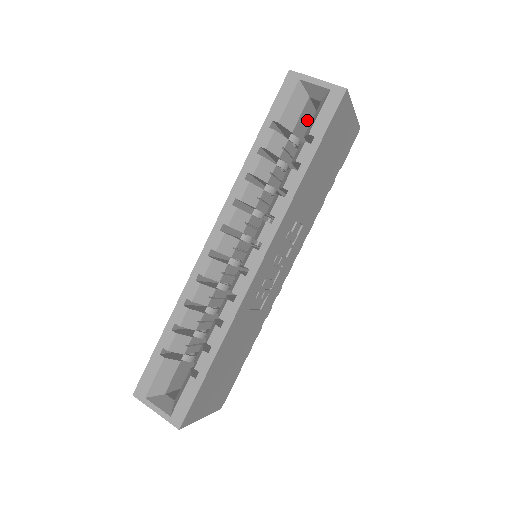
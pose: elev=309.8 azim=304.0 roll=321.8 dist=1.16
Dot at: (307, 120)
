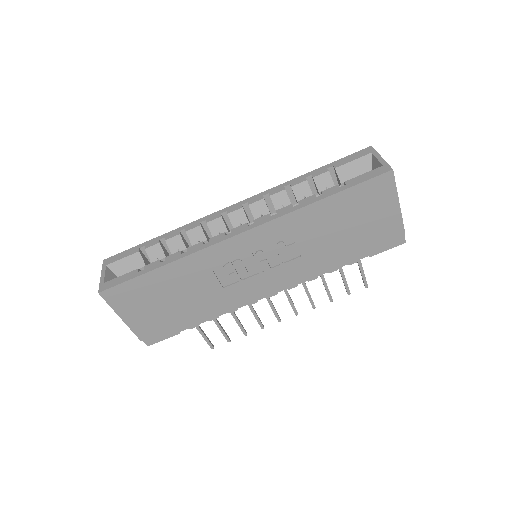
Dot at: occluded
